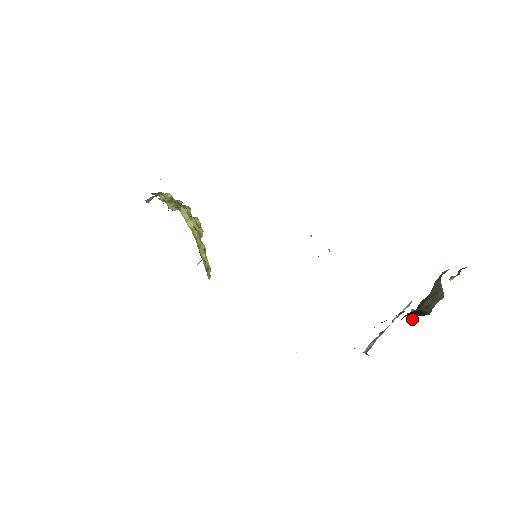
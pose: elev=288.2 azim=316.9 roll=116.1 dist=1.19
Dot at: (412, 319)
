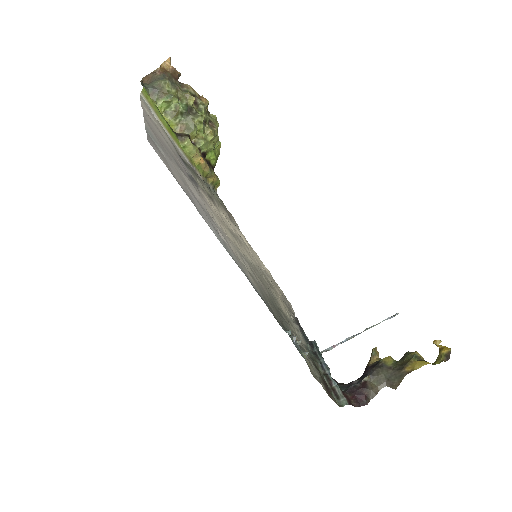
Dot at: (369, 364)
